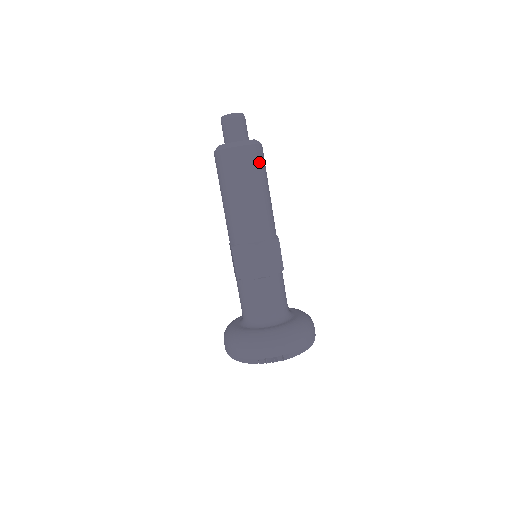
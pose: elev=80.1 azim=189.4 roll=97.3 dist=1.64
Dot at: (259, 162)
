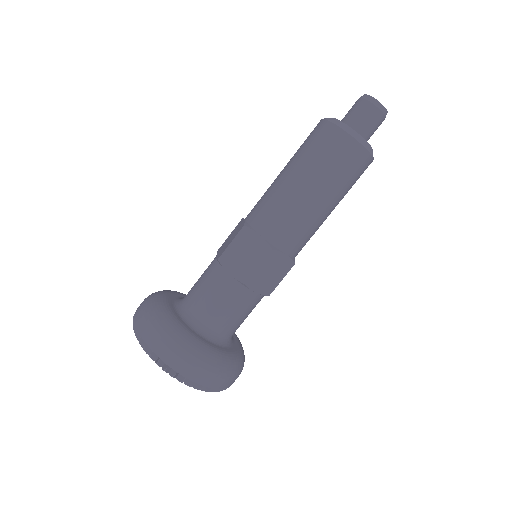
Dot at: (355, 174)
